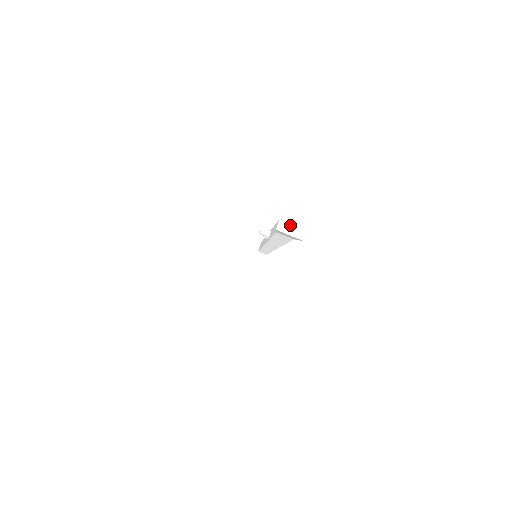
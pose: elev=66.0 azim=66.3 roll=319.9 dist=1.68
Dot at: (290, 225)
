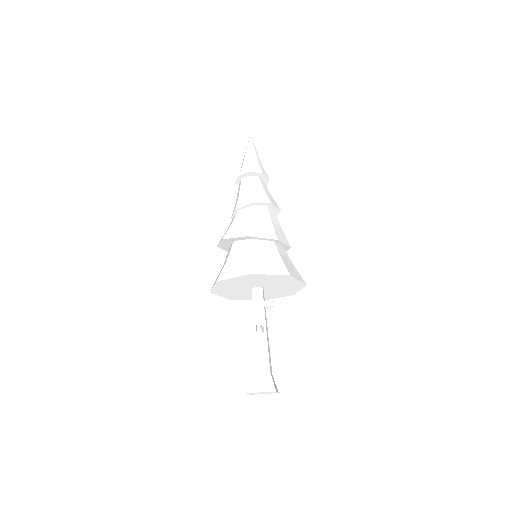
Dot at: (258, 393)
